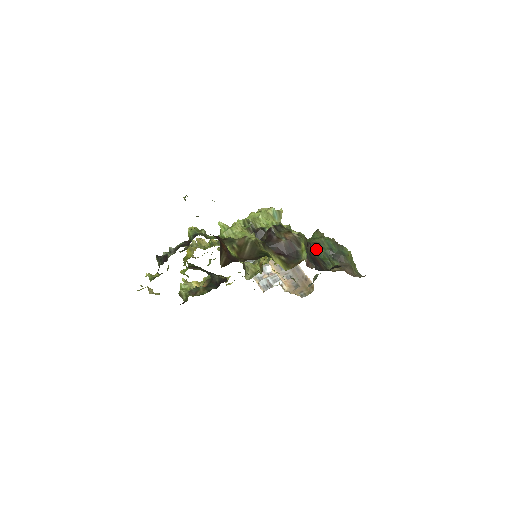
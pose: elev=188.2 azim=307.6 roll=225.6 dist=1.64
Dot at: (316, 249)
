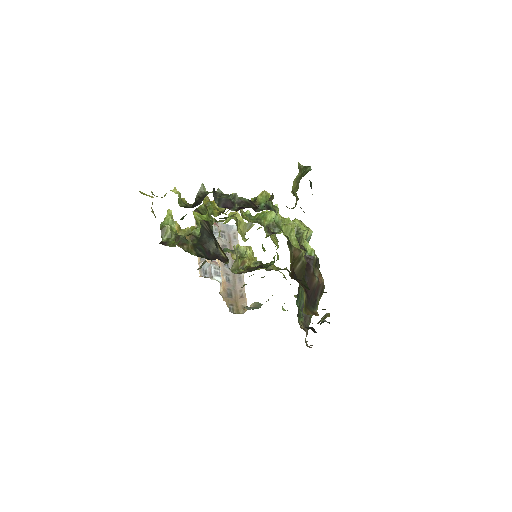
Dot at: (299, 293)
